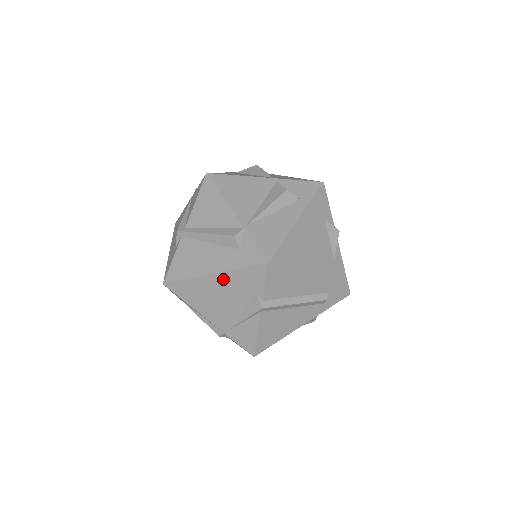
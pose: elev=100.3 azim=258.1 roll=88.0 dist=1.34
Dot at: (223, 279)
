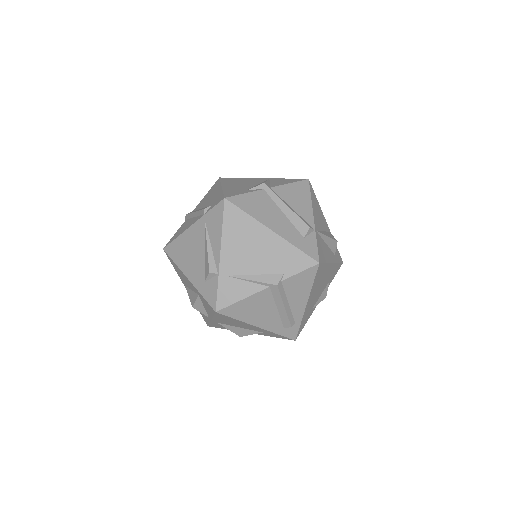
Dot at: (275, 241)
